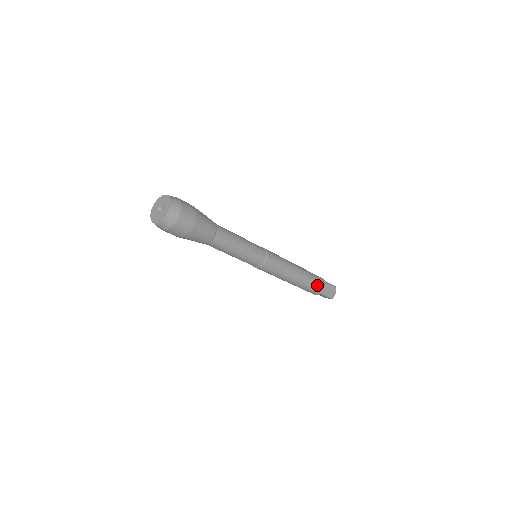
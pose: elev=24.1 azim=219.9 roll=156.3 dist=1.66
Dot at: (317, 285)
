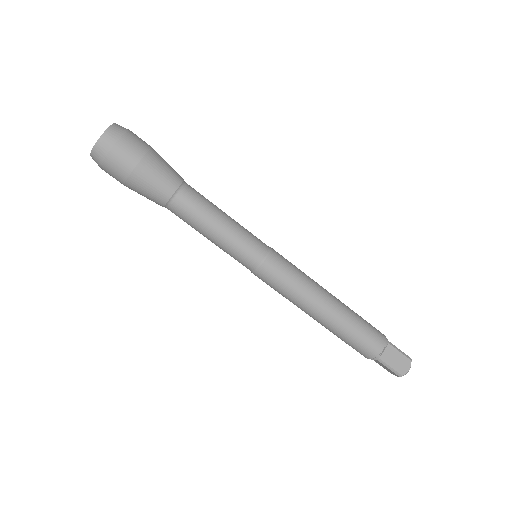
Dot at: occluded
